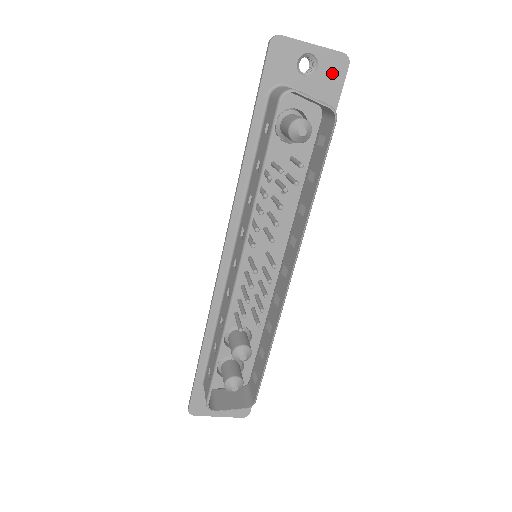
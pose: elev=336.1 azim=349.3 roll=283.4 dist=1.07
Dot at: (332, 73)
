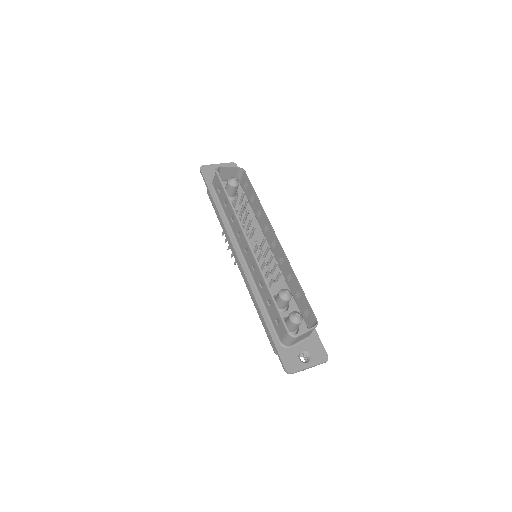
Dot at: occluded
